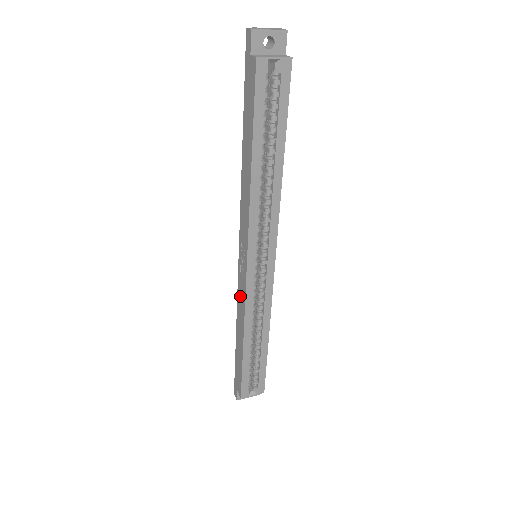
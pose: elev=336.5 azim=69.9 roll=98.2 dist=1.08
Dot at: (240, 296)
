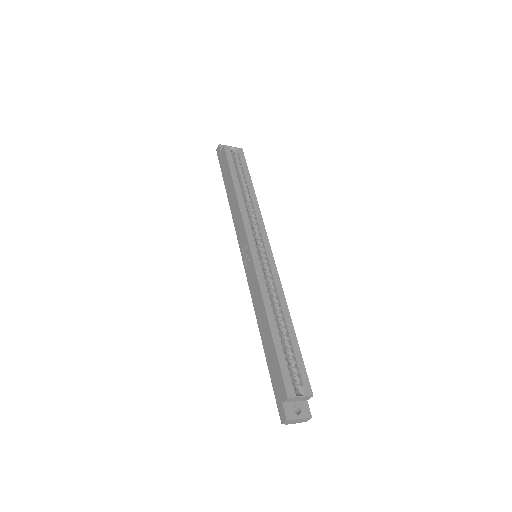
Dot at: (252, 286)
